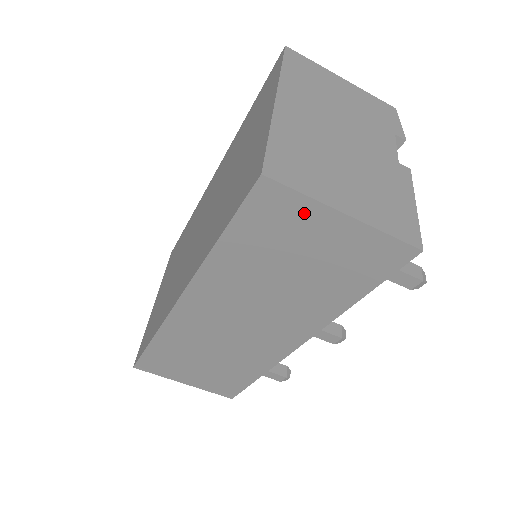
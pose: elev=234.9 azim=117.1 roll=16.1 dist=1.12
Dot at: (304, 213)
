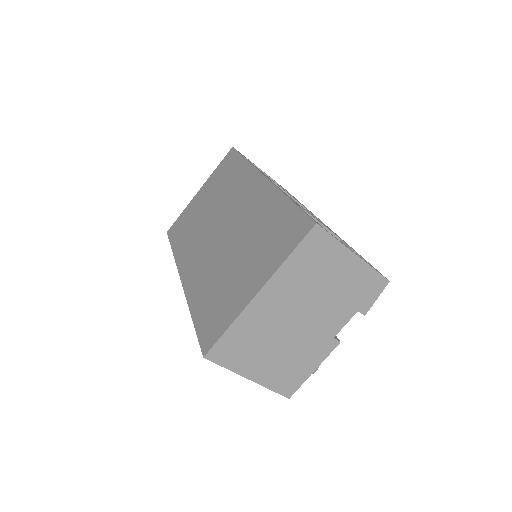
Dot at: occluded
